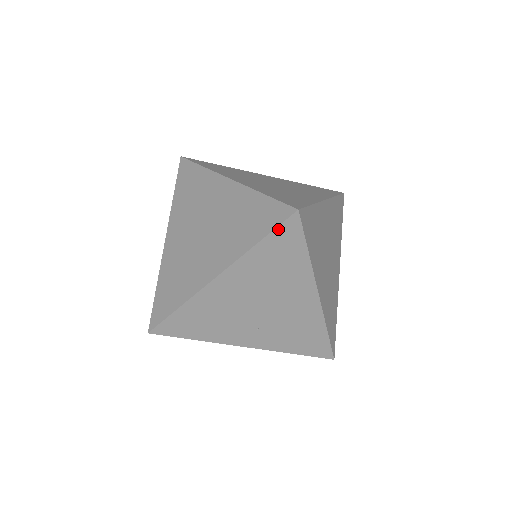
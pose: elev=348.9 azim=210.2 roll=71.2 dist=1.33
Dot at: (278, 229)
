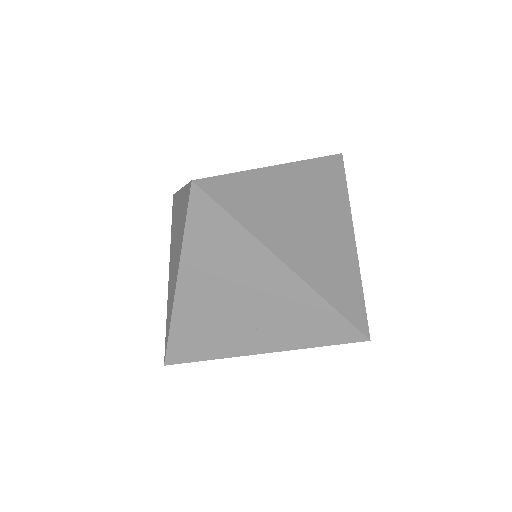
Dot at: (190, 210)
